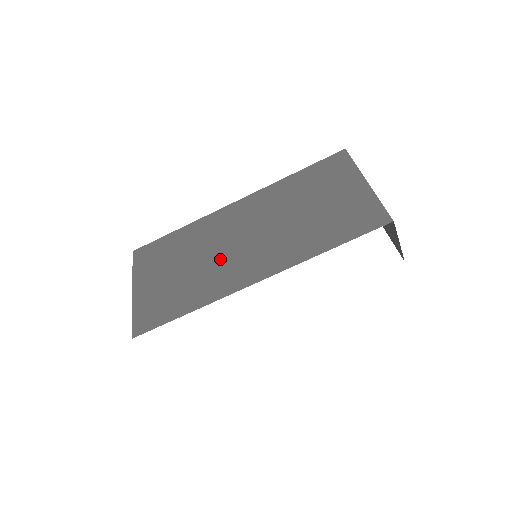
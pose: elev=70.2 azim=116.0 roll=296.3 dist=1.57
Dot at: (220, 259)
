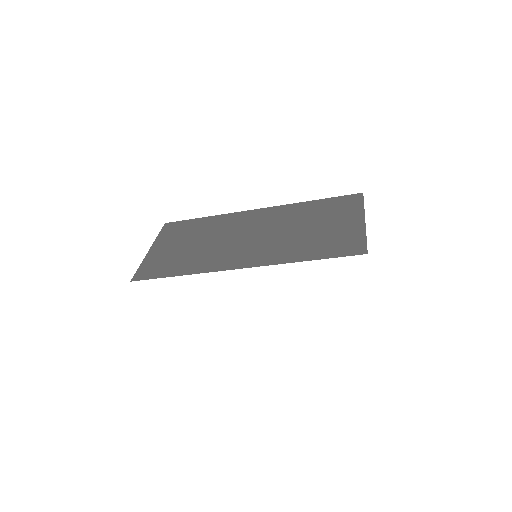
Dot at: (223, 245)
